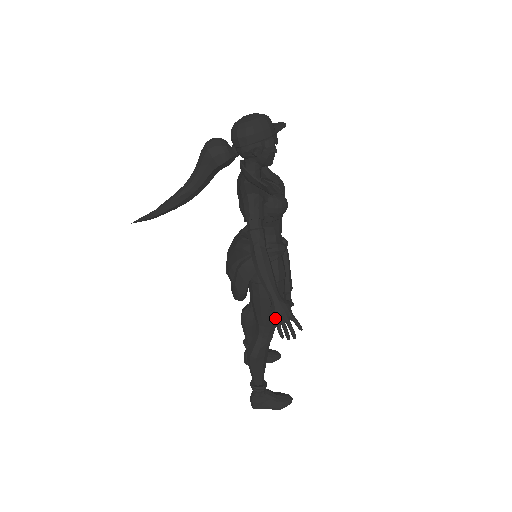
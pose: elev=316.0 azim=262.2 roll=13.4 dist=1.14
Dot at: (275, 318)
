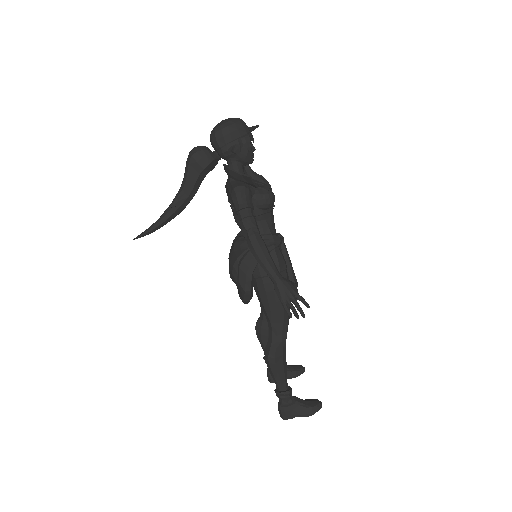
Dot at: (280, 298)
